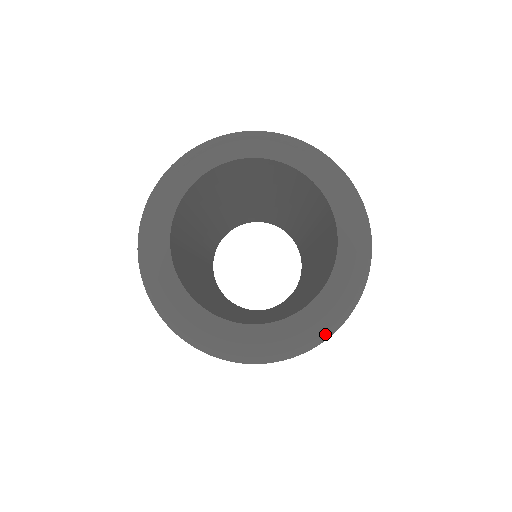
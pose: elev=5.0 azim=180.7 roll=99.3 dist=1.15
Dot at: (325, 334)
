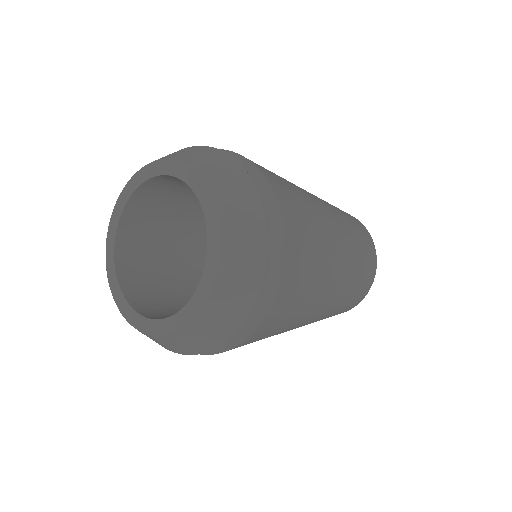
Dot at: (206, 344)
